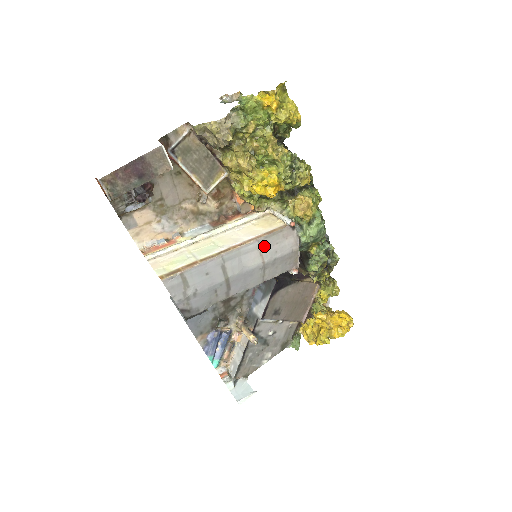
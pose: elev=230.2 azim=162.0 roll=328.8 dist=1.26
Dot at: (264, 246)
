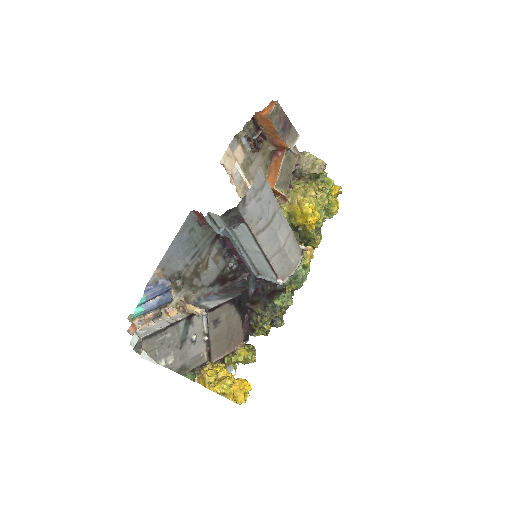
Dot at: (290, 238)
